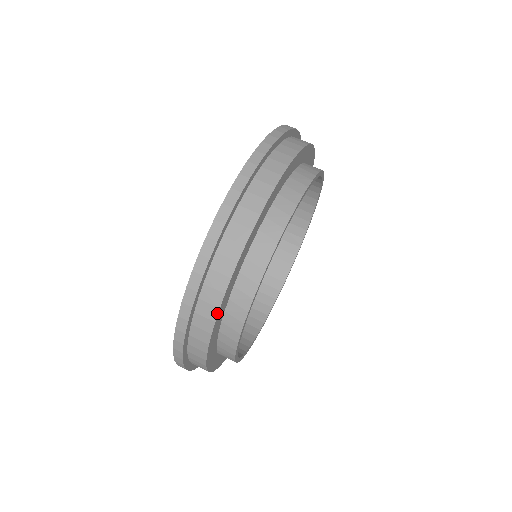
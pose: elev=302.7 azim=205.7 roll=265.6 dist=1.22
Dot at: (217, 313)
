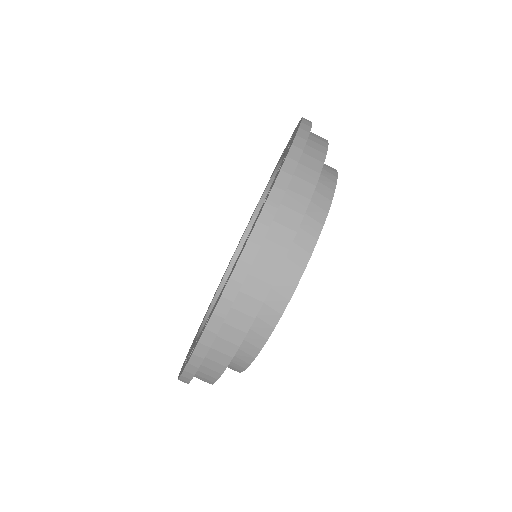
Dot at: (219, 376)
